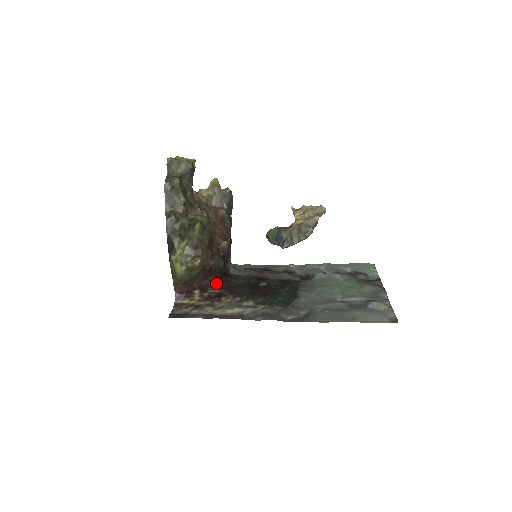
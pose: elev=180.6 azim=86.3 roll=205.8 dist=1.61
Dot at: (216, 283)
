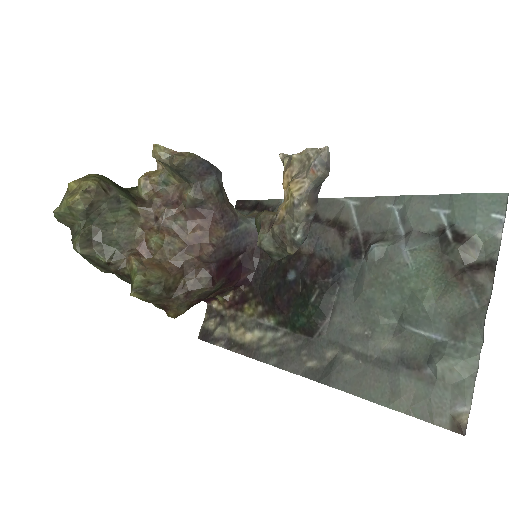
Dot at: (232, 286)
